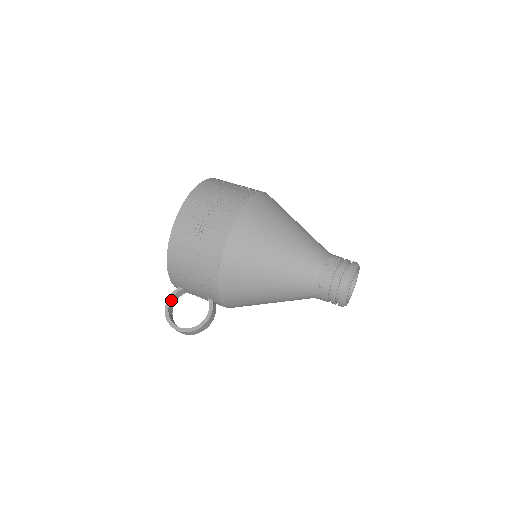
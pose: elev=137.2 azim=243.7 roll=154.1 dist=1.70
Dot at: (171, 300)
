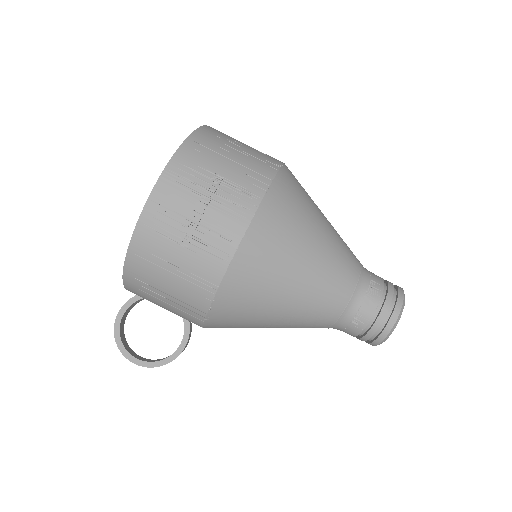
Dot at: (124, 314)
